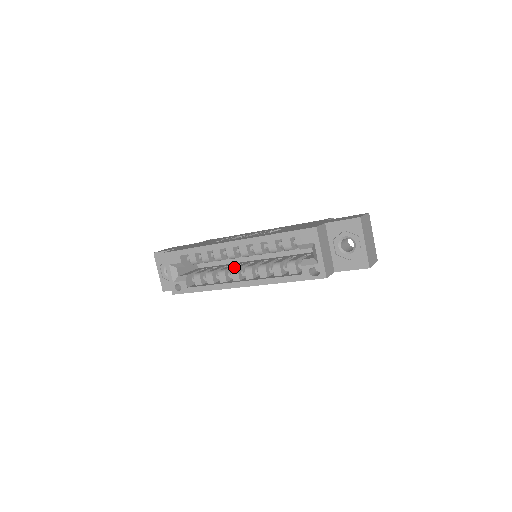
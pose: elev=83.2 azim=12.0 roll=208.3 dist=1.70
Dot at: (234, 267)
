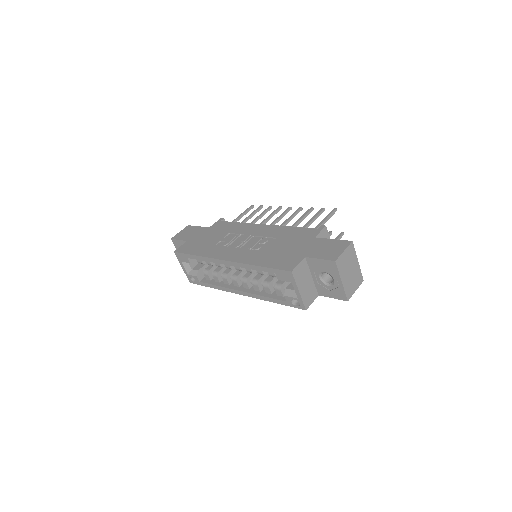
Dot at: (234, 273)
